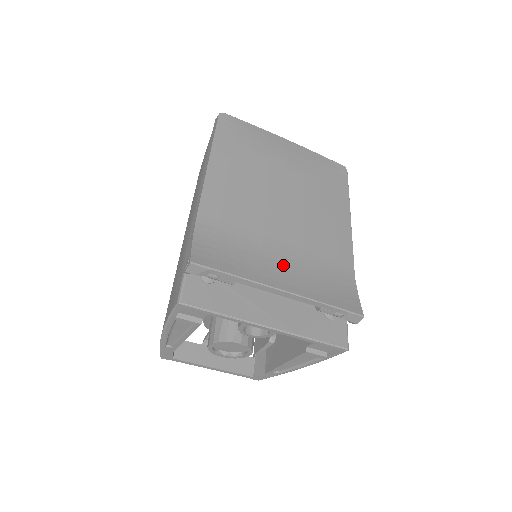
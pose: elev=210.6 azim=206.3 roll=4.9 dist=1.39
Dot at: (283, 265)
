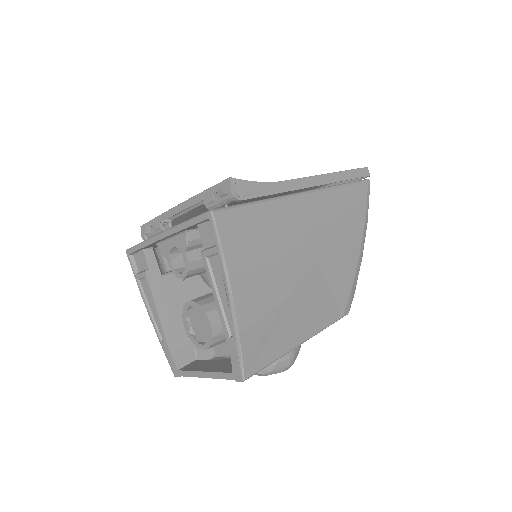
Dot at: occluded
